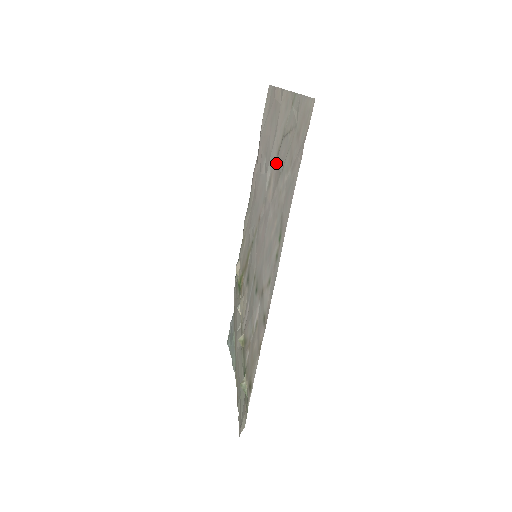
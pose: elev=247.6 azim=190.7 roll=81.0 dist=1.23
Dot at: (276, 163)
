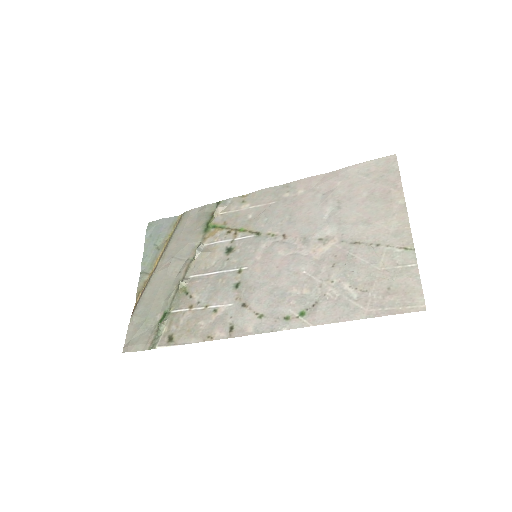
Dot at: (346, 245)
